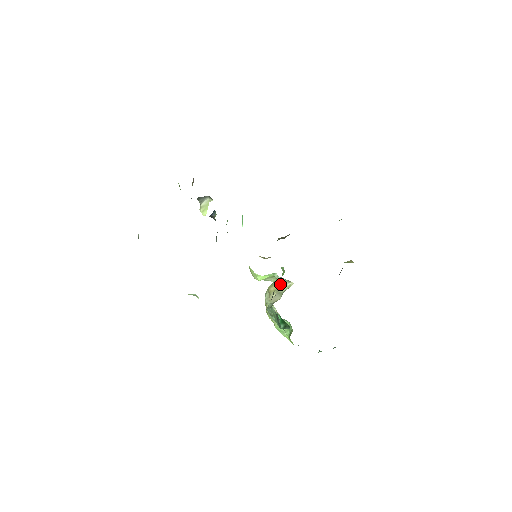
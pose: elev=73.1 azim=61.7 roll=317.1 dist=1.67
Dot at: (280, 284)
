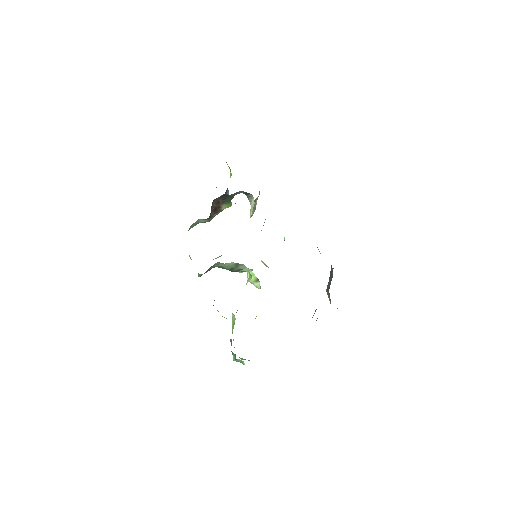
Dot at: (248, 279)
